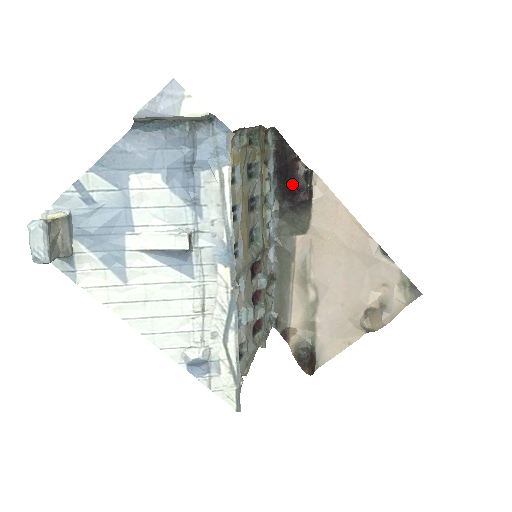
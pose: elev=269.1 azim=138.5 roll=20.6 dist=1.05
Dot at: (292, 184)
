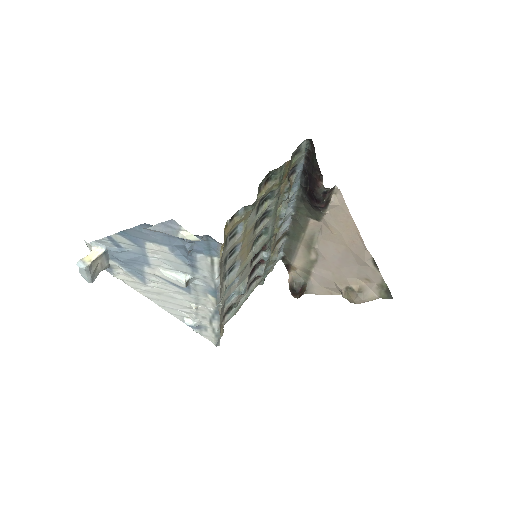
Dot at: (312, 192)
